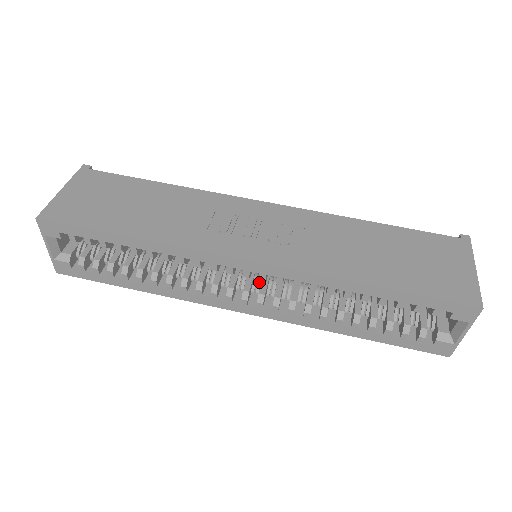
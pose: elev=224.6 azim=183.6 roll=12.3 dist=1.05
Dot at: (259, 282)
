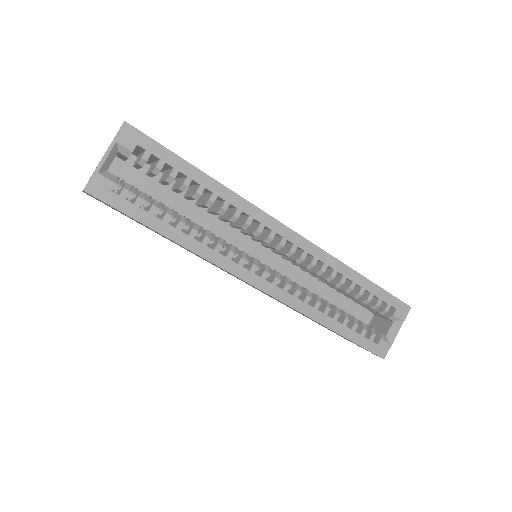
Dot at: (269, 268)
